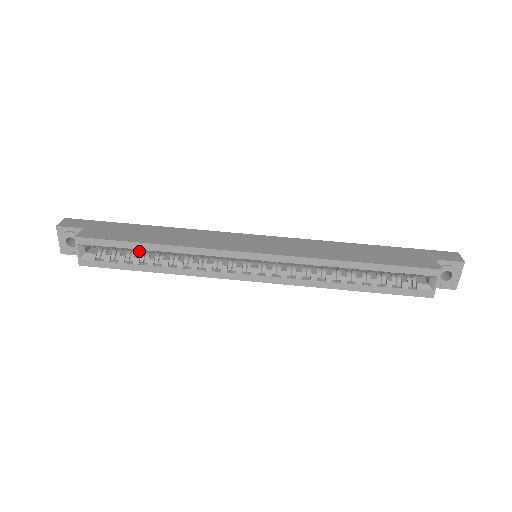
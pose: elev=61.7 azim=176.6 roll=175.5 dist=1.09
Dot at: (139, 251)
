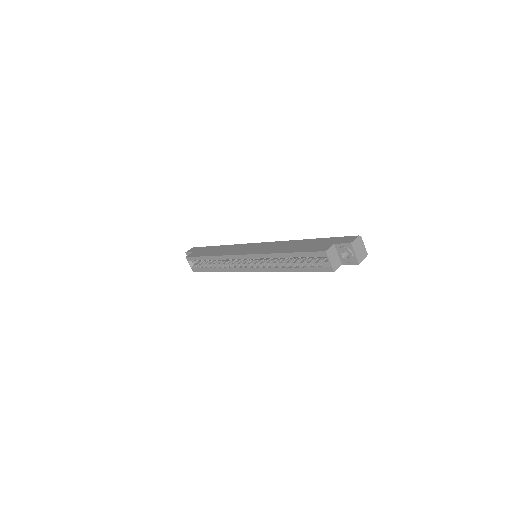
Dot at: occluded
